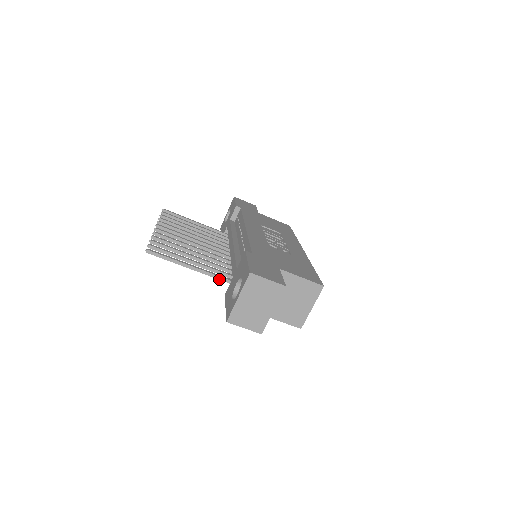
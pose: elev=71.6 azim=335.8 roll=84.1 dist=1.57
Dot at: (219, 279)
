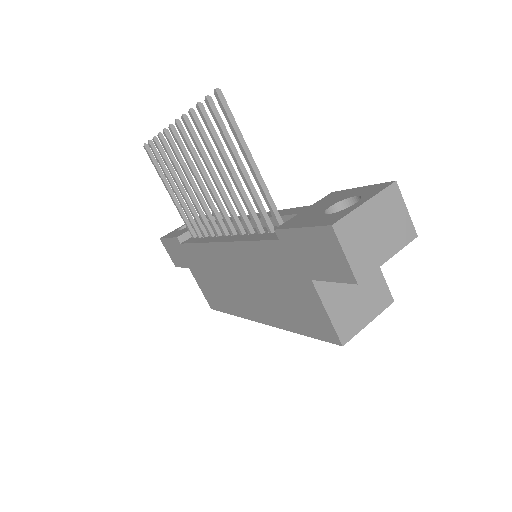
Dot at: (272, 207)
